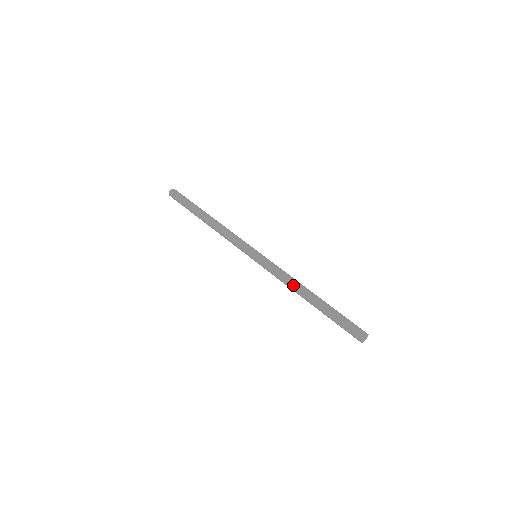
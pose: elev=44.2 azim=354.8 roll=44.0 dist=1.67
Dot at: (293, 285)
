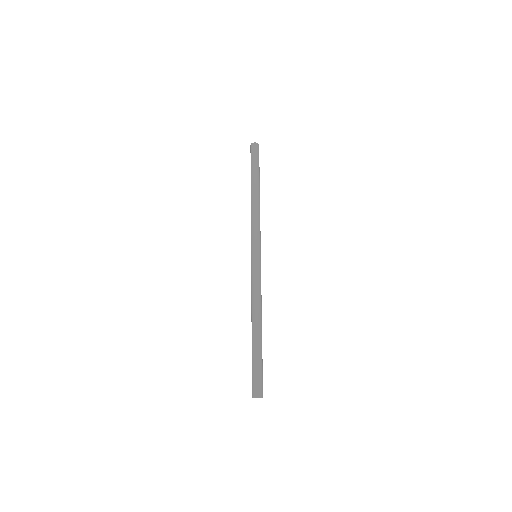
Dot at: (252, 306)
